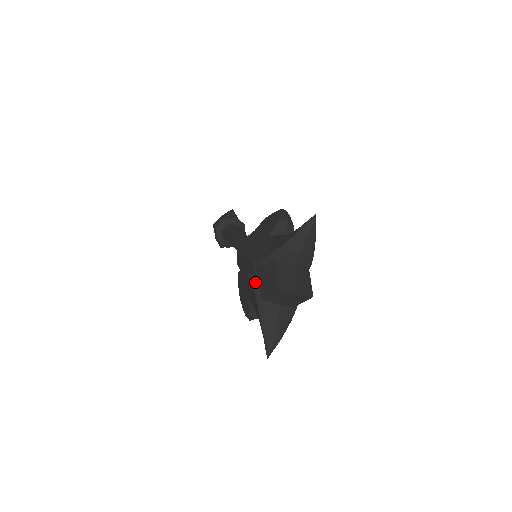
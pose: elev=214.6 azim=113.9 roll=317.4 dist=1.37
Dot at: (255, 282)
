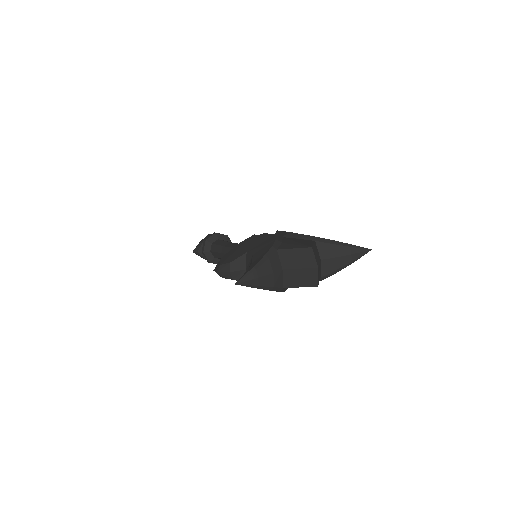
Dot at: (280, 240)
